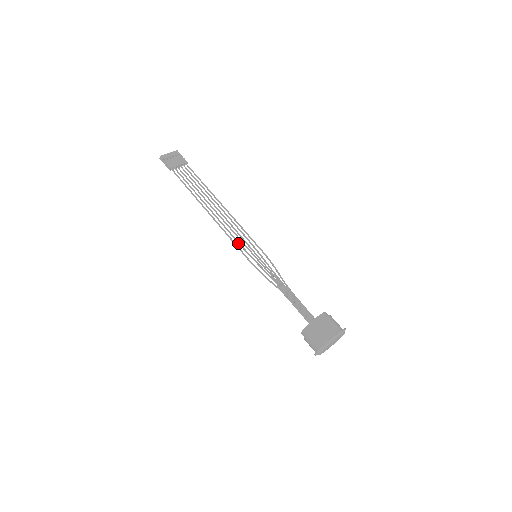
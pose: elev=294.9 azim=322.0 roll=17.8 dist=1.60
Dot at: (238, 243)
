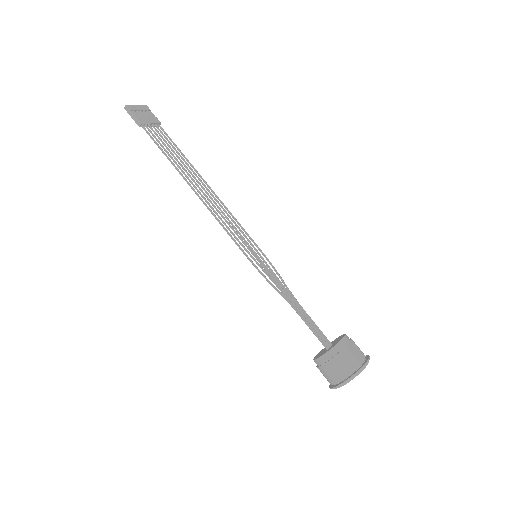
Dot at: (234, 236)
